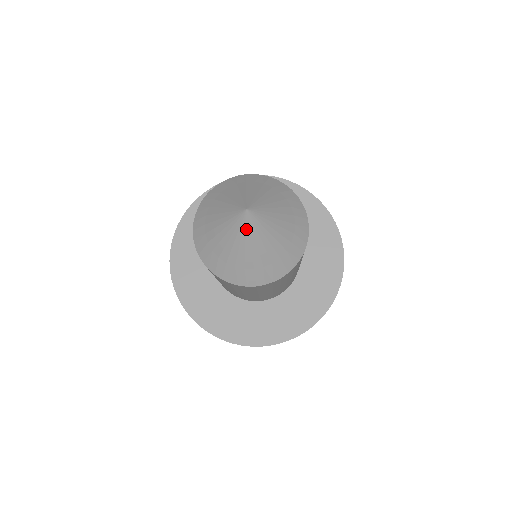
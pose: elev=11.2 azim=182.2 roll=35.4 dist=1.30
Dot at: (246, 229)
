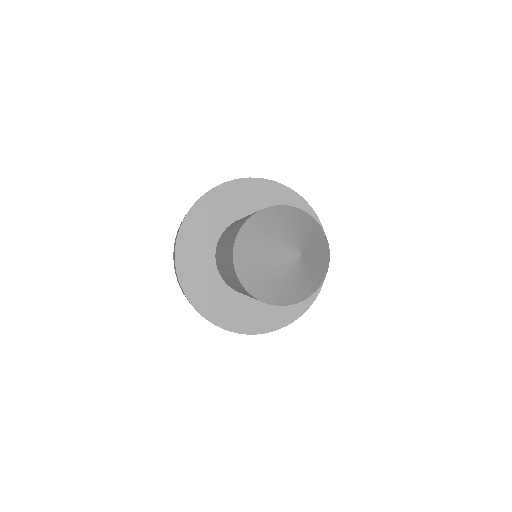
Dot at: (294, 268)
